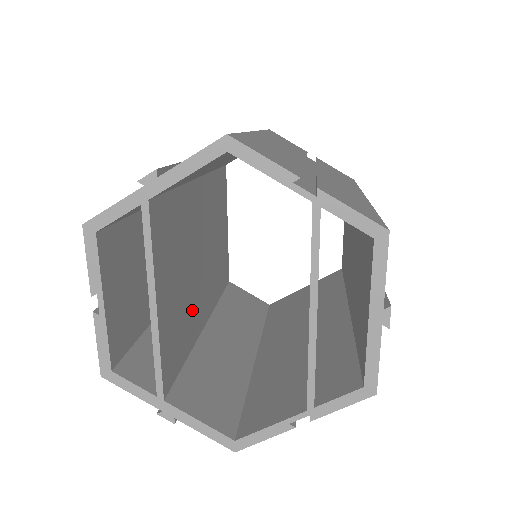
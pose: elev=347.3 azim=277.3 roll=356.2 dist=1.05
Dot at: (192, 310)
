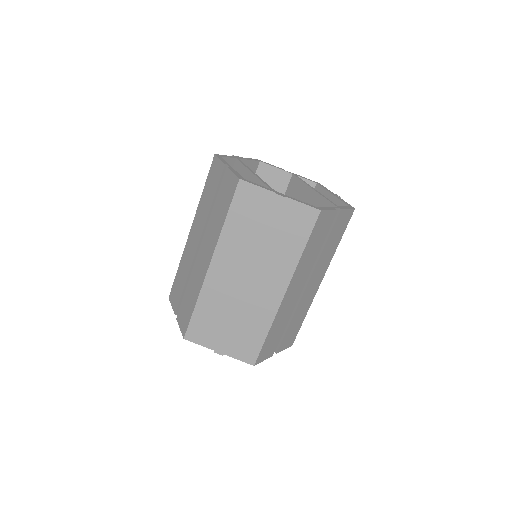
Dot at: occluded
